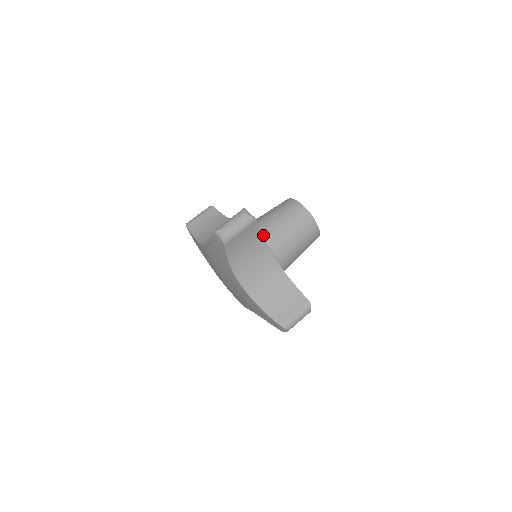
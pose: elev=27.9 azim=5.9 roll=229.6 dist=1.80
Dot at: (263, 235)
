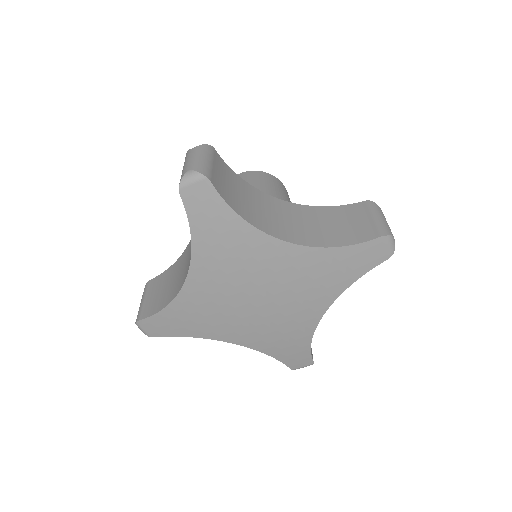
Dot at: occluded
